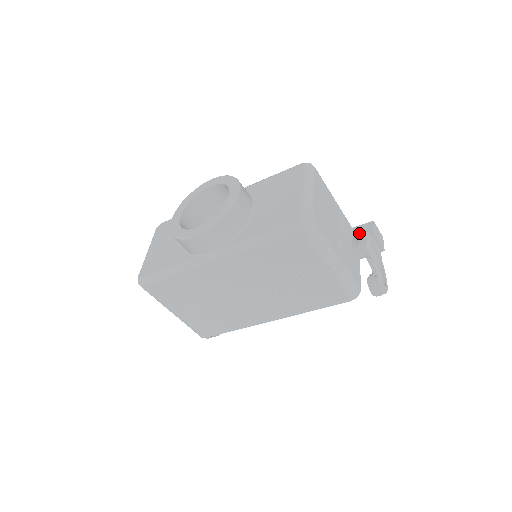
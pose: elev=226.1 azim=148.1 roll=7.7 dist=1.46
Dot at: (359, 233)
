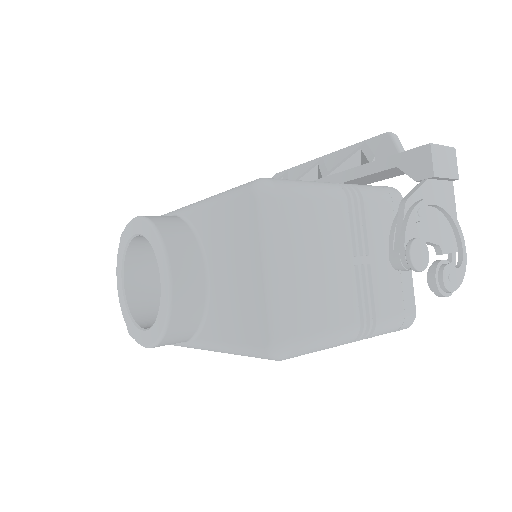
Dot at: (400, 216)
